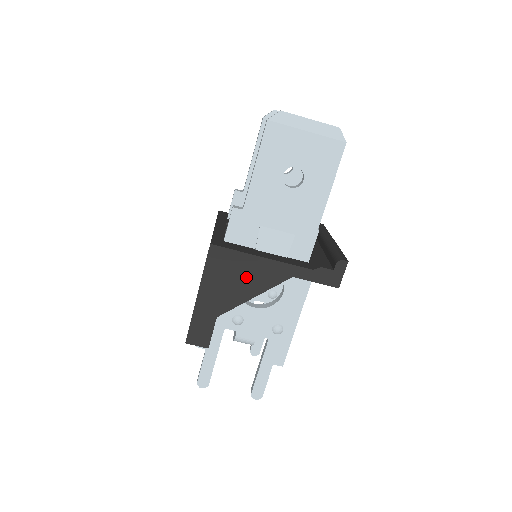
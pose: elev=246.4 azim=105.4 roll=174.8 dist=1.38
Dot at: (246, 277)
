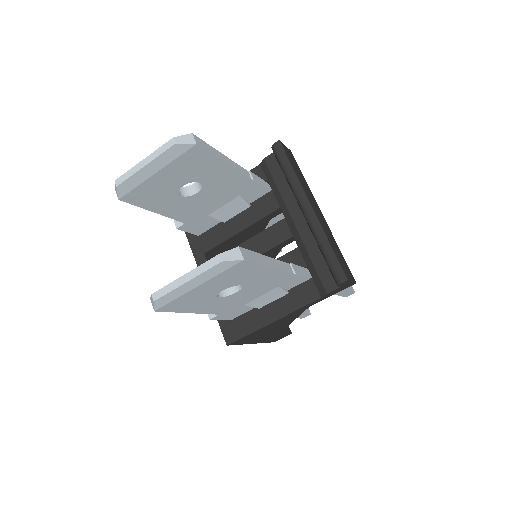
Dot at: (274, 327)
